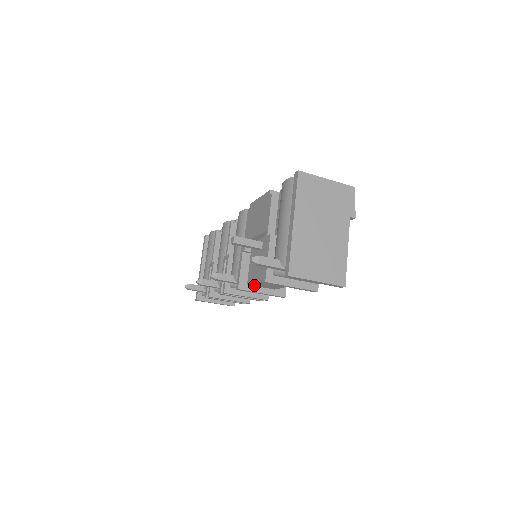
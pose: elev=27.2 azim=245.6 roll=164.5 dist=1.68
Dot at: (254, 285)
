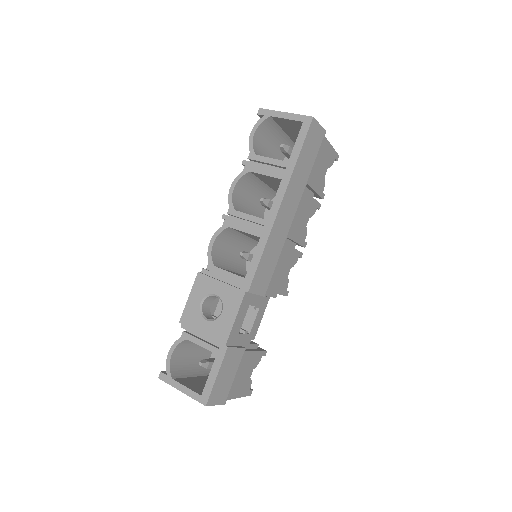
Dot at: occluded
